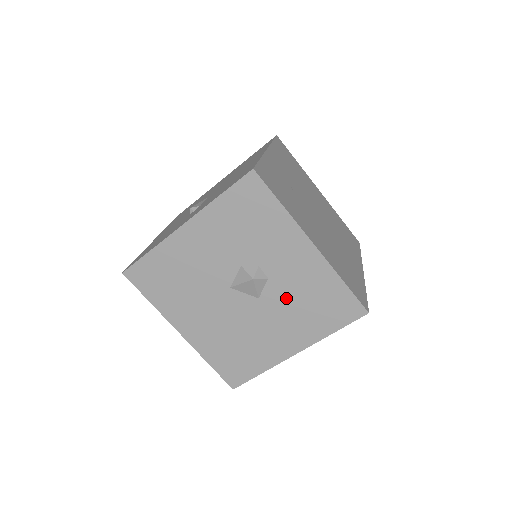
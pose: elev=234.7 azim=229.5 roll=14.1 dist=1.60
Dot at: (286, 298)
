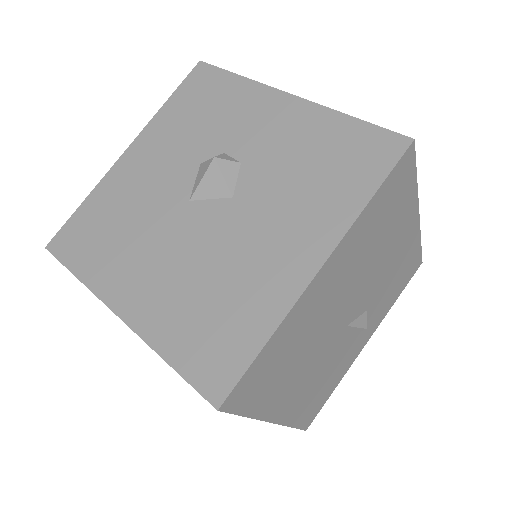
Dot at: (274, 178)
